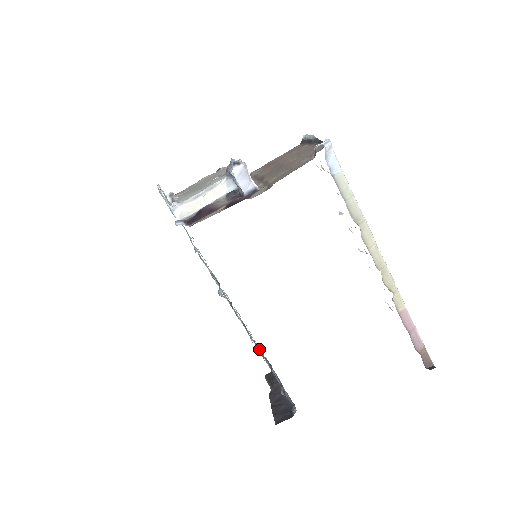
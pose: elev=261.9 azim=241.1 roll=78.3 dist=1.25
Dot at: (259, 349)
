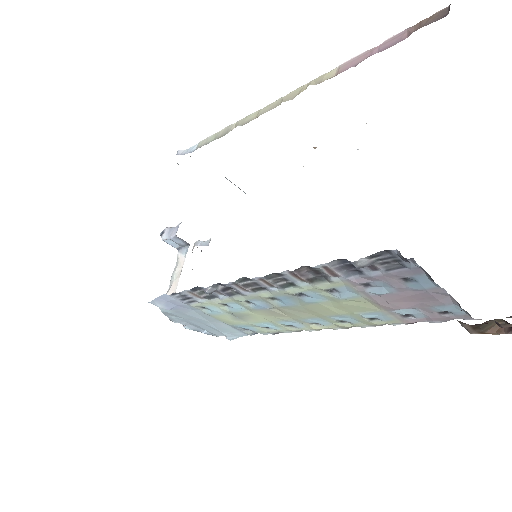
Dot at: (307, 284)
